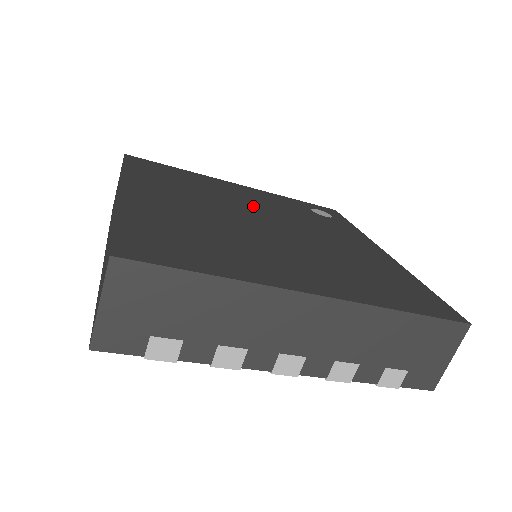
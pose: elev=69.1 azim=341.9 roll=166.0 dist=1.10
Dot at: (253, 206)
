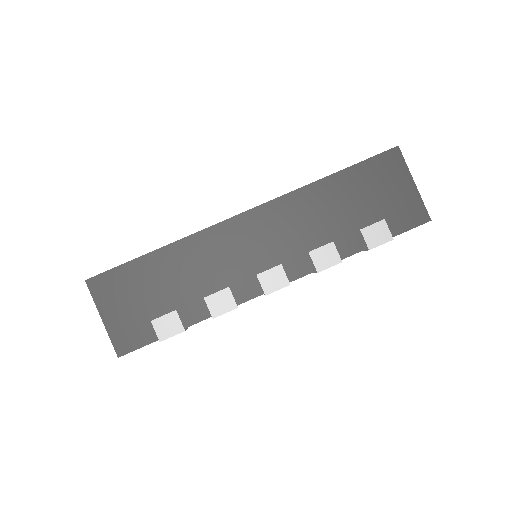
Dot at: occluded
